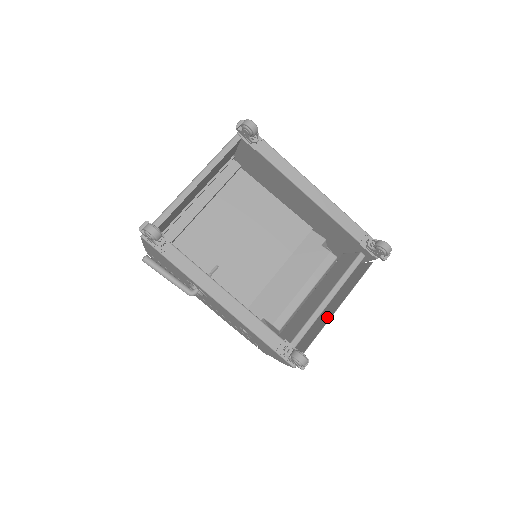
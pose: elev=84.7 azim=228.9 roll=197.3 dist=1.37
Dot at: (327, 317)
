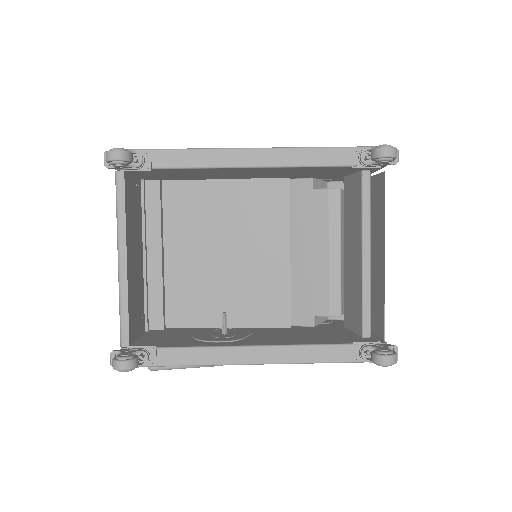
Dot at: (380, 275)
